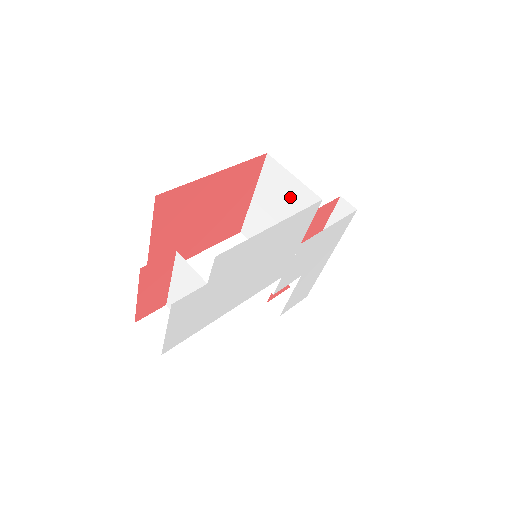
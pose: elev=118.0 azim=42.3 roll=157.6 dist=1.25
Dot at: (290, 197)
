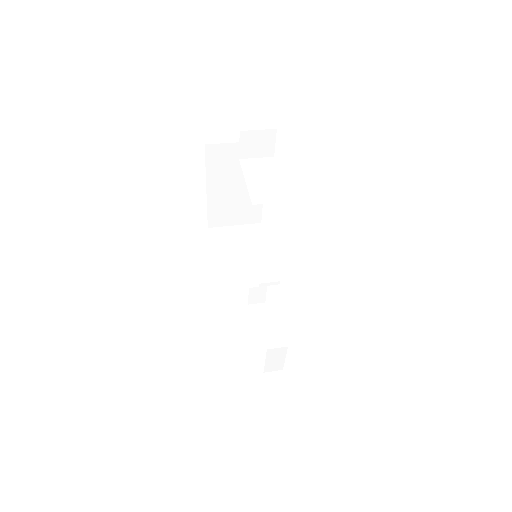
Dot at: (241, 237)
